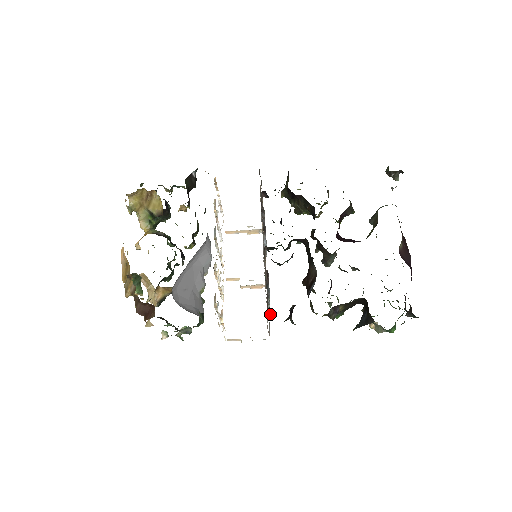
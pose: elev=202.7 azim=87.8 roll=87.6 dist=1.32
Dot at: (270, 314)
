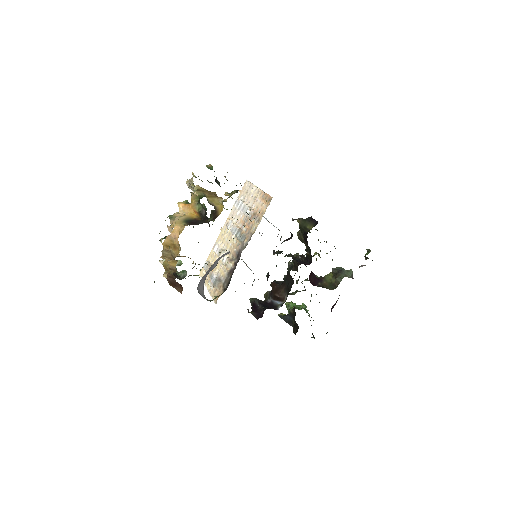
Dot at: occluded
